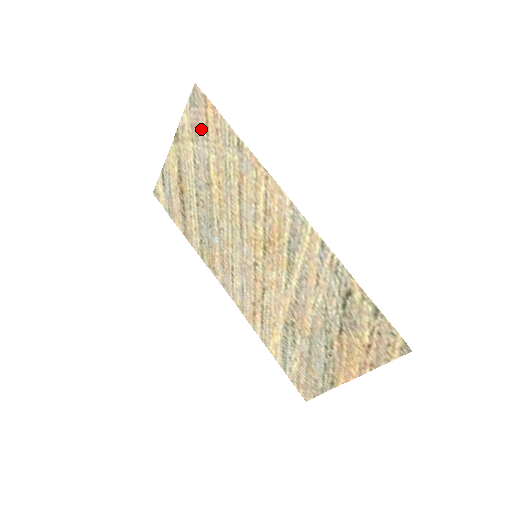
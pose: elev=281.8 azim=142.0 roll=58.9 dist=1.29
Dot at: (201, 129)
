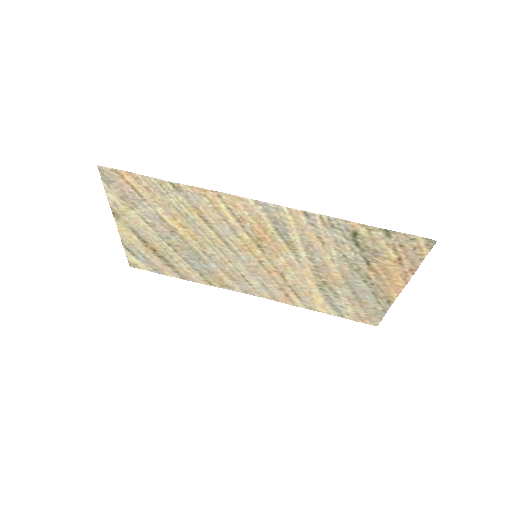
Dot at: (132, 196)
